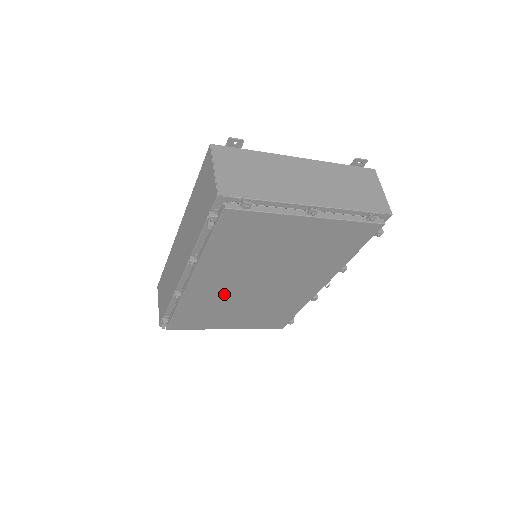
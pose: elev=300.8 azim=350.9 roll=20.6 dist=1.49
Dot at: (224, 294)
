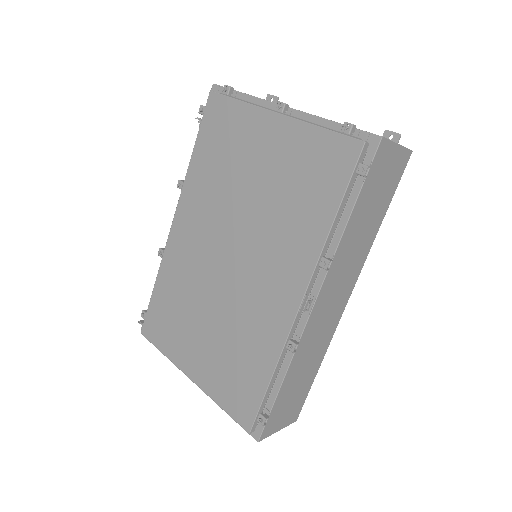
Dot at: (195, 267)
